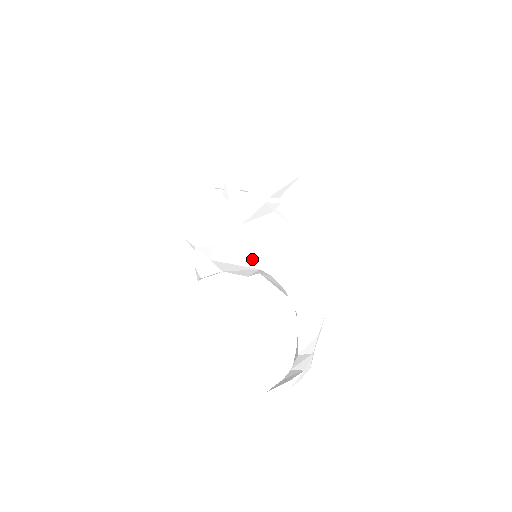
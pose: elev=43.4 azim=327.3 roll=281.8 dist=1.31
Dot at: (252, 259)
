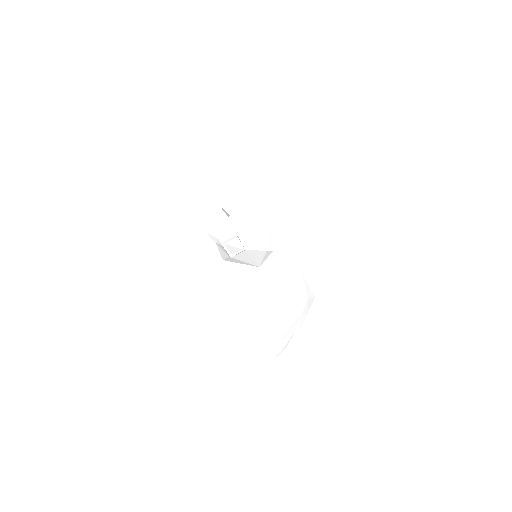
Dot at: (250, 264)
